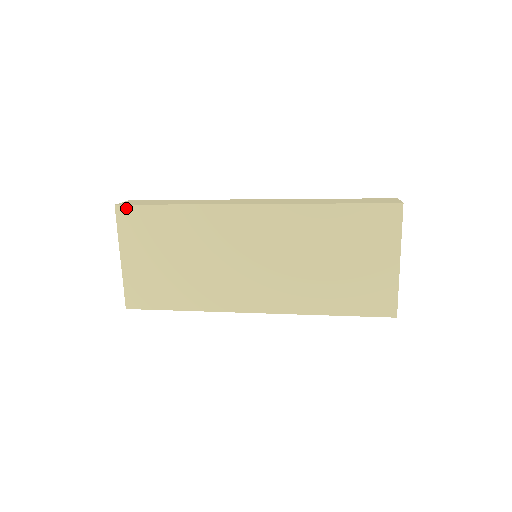
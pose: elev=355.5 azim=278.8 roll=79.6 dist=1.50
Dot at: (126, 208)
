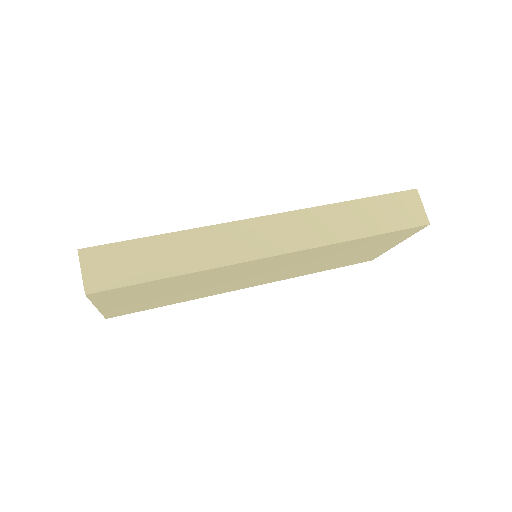
Dot at: (104, 292)
